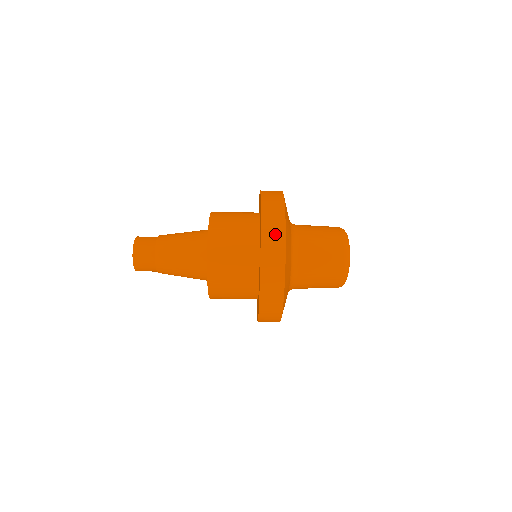
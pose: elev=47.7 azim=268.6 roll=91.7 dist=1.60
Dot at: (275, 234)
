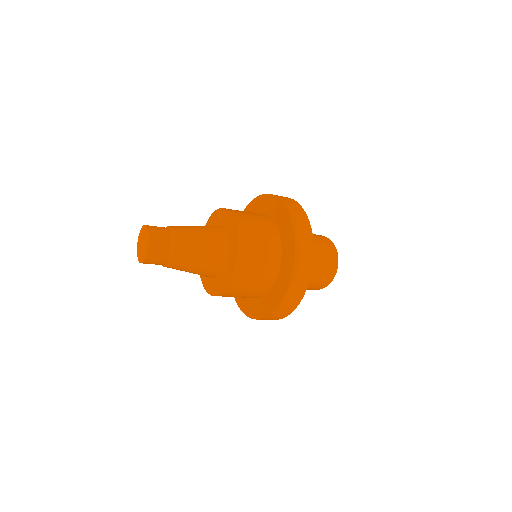
Dot at: (302, 278)
